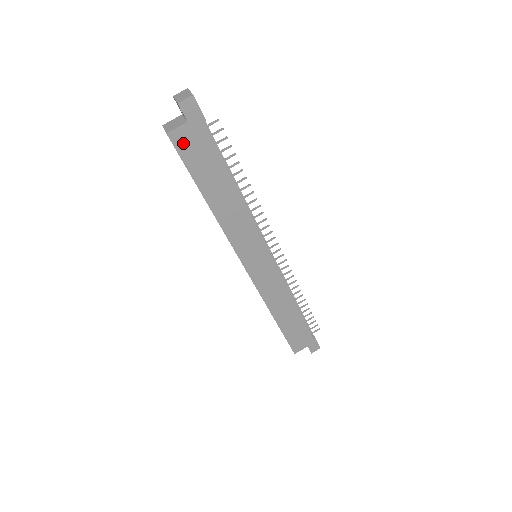
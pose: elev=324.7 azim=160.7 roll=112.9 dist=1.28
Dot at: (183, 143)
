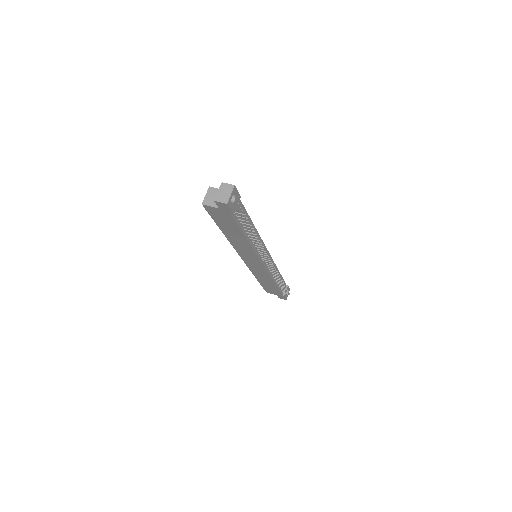
Dot at: (213, 212)
